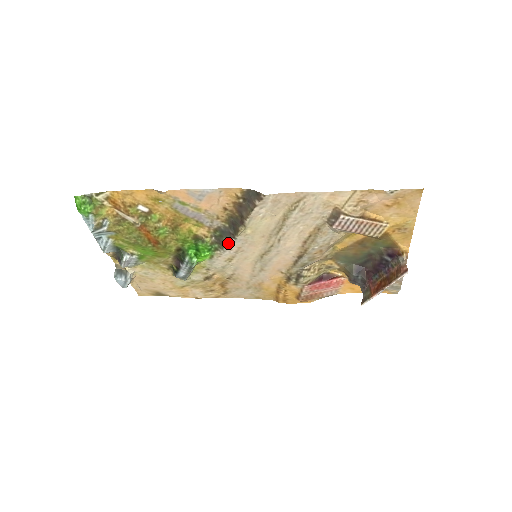
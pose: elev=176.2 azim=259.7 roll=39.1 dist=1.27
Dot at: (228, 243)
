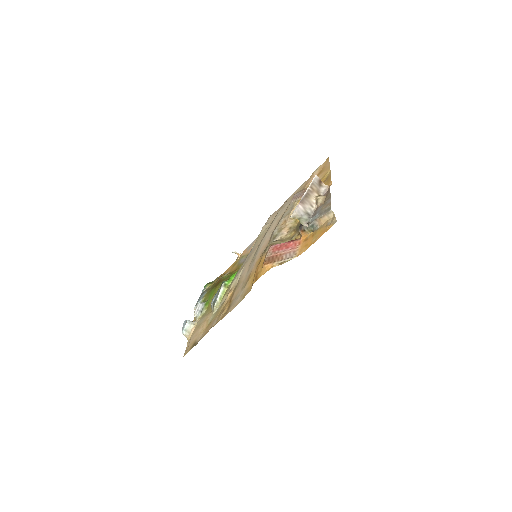
Dot at: (247, 256)
